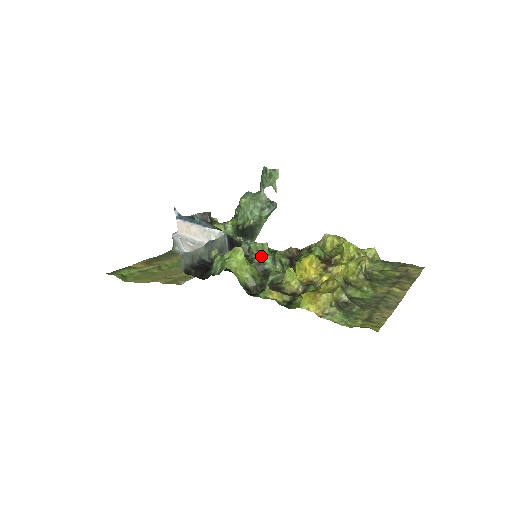
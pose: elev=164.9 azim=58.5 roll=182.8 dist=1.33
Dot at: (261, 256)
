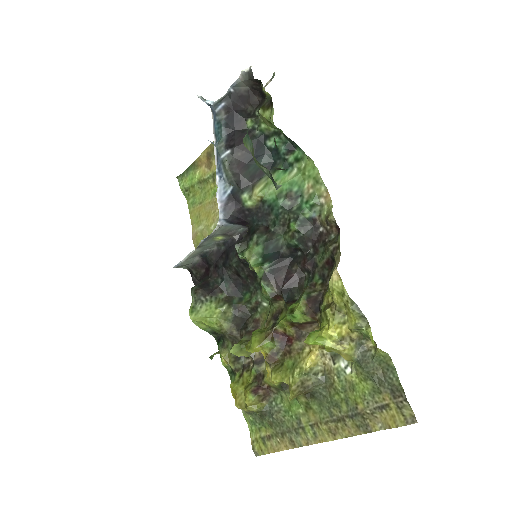
Dot at: (253, 268)
